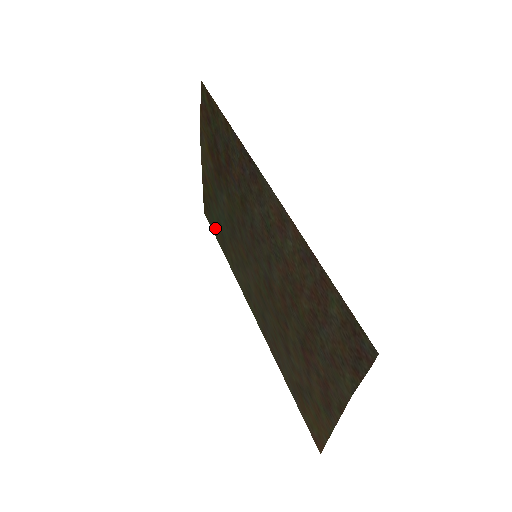
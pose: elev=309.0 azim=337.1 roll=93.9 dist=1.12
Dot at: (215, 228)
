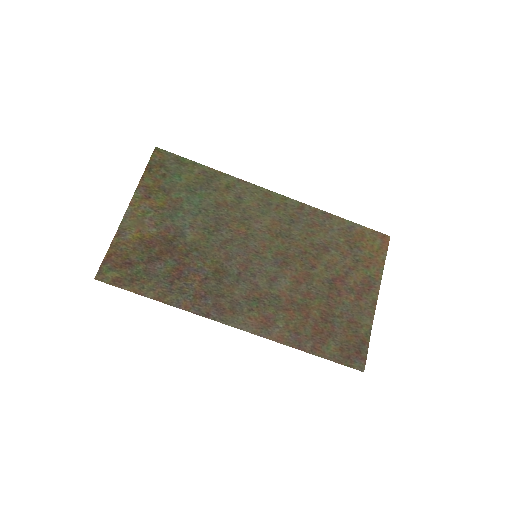
Dot at: (186, 170)
